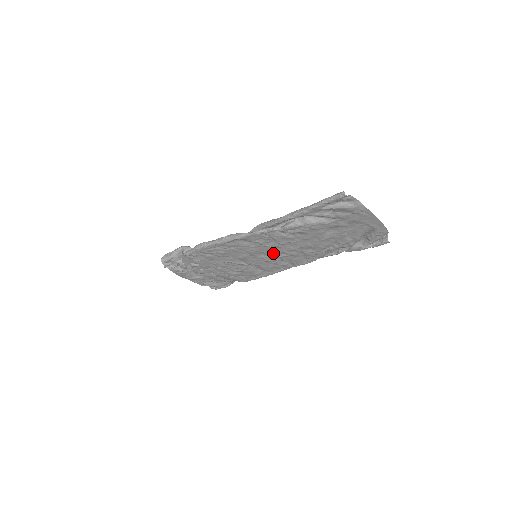
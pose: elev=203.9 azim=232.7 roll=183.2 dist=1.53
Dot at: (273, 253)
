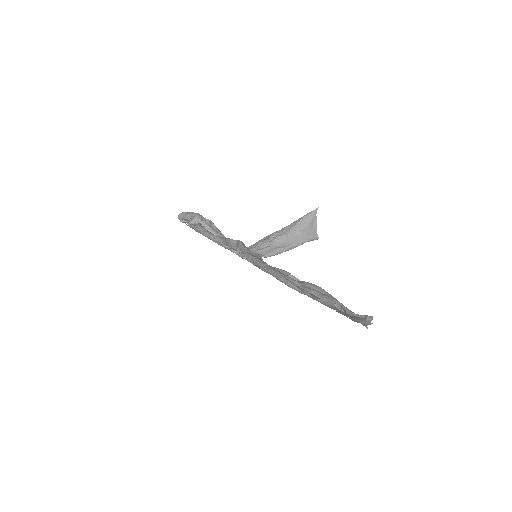
Dot at: occluded
